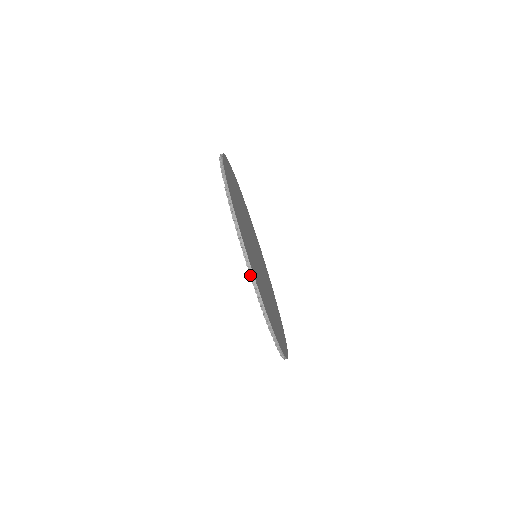
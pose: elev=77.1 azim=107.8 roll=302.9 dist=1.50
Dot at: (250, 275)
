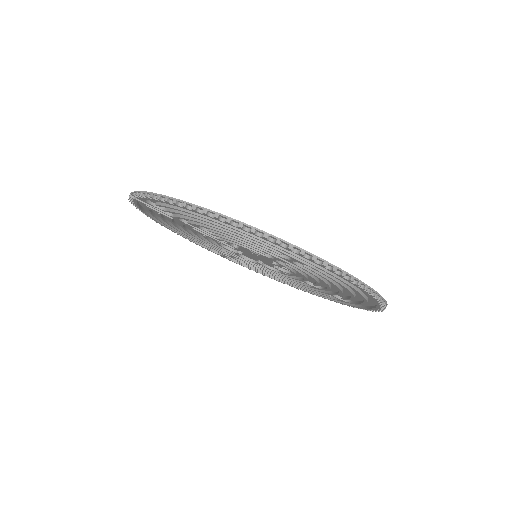
Dot at: (209, 216)
